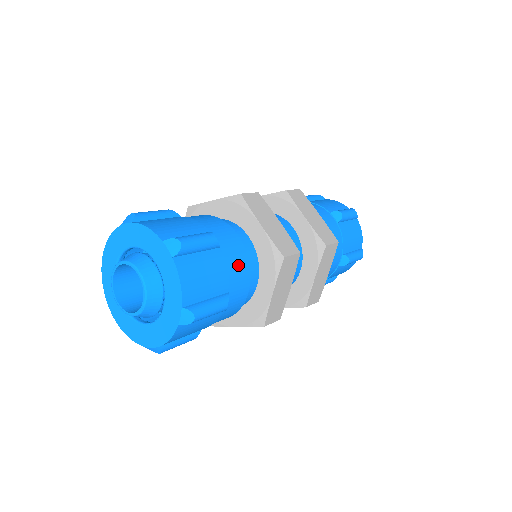
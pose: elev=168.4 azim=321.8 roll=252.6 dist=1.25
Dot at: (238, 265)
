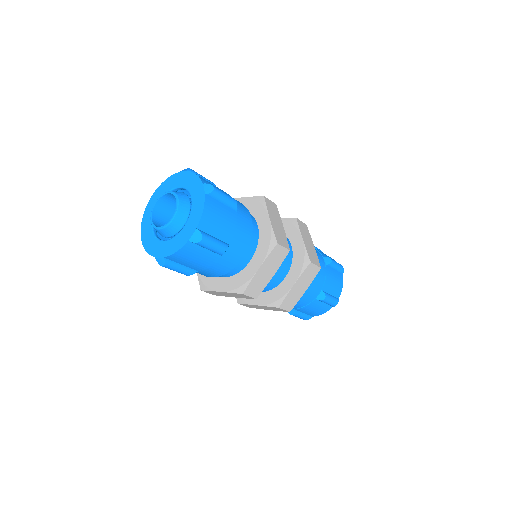
Dot at: occluded
